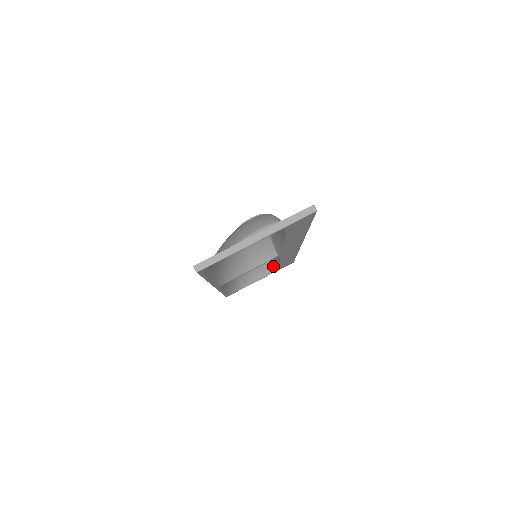
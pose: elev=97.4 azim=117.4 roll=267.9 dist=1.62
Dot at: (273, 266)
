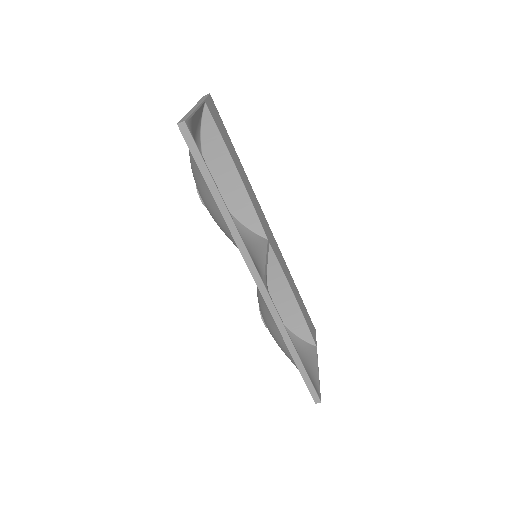
Dot at: (306, 338)
